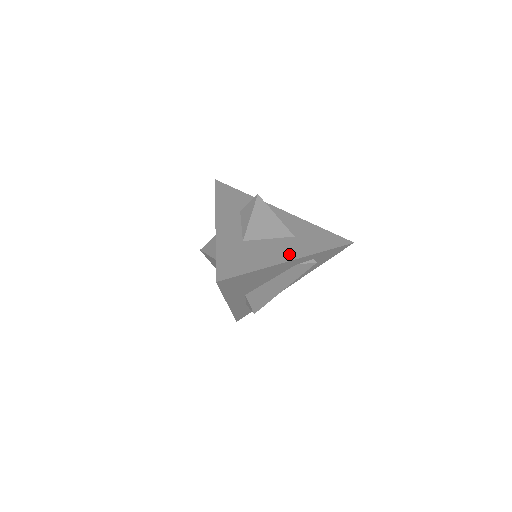
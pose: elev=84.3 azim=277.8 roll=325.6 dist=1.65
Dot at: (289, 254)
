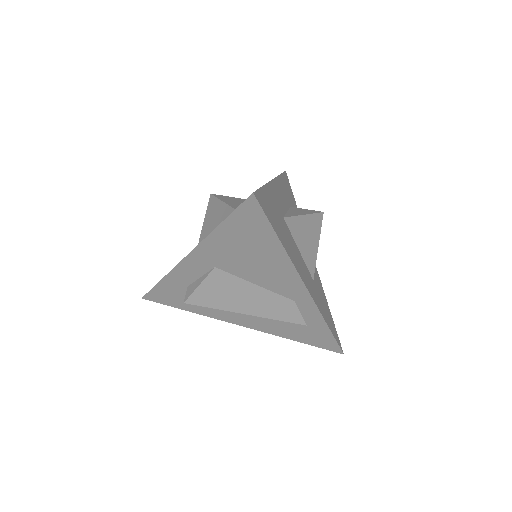
Dot at: (306, 280)
